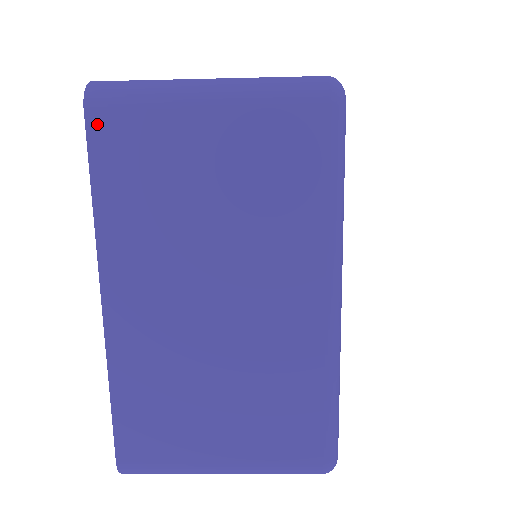
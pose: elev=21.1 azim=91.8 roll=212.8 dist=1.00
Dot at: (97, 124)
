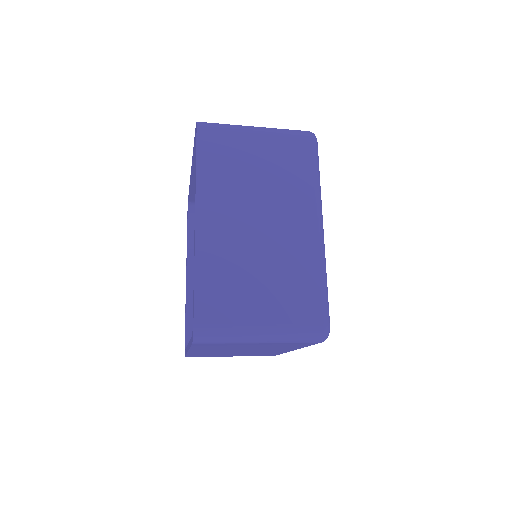
Dot at: (202, 135)
